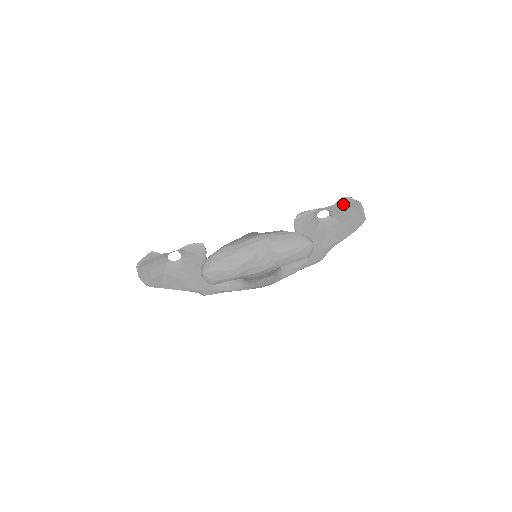
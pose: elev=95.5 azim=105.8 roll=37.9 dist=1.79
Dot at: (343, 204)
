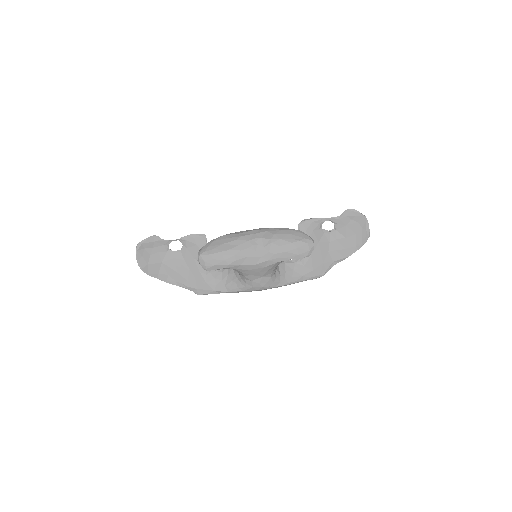
Dot at: (348, 216)
